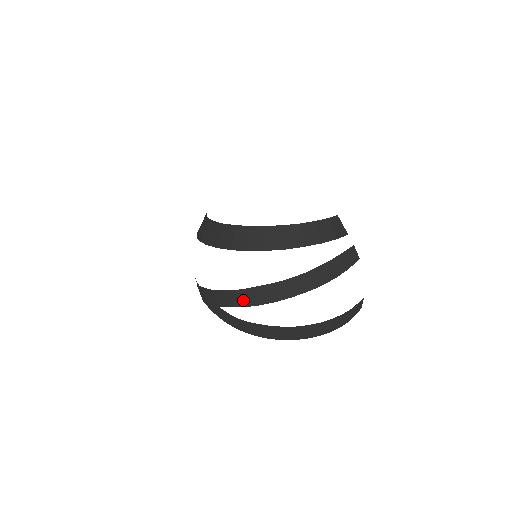
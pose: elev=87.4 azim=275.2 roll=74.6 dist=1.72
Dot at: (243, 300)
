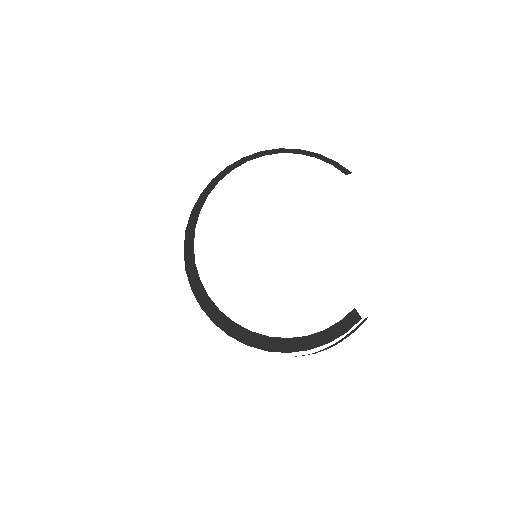
Dot at: occluded
